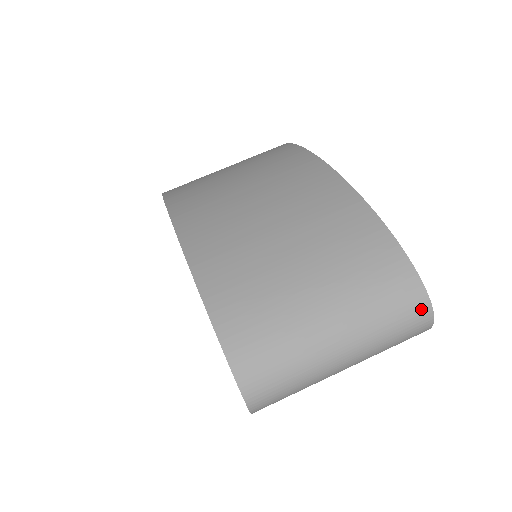
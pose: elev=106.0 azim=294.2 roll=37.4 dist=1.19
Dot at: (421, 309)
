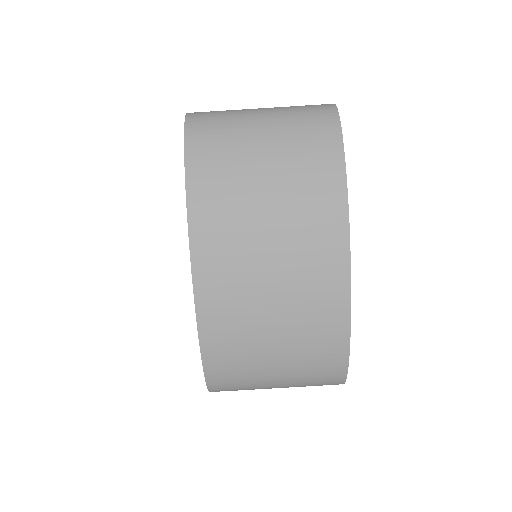
Dot at: occluded
